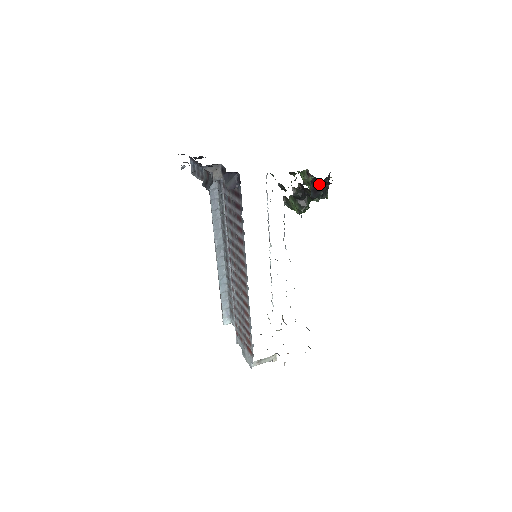
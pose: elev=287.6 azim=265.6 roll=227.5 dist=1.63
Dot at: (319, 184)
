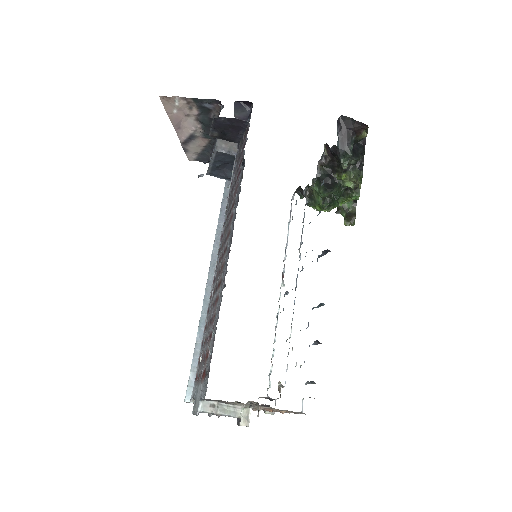
Dot at: (349, 129)
